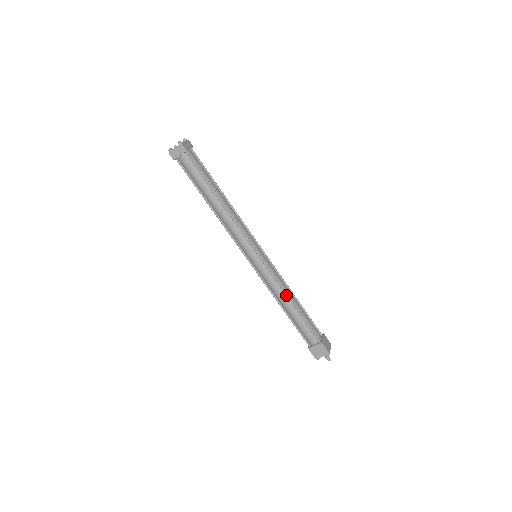
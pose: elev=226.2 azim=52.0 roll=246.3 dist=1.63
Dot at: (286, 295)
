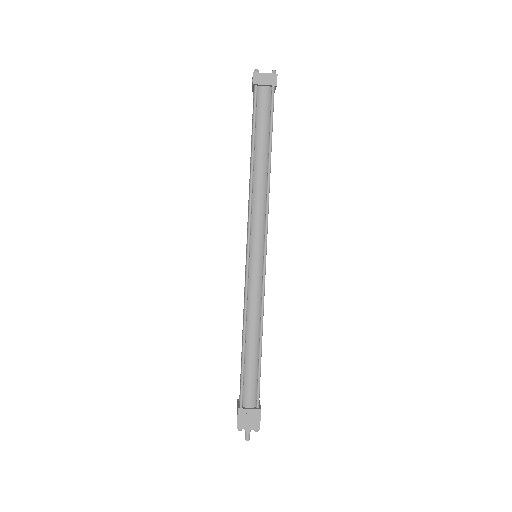
Dot at: (261, 323)
